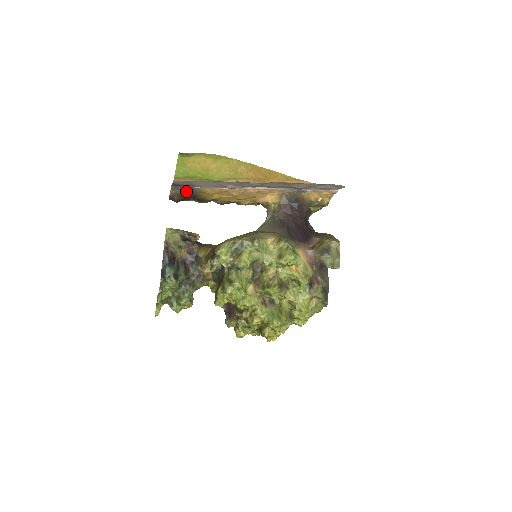
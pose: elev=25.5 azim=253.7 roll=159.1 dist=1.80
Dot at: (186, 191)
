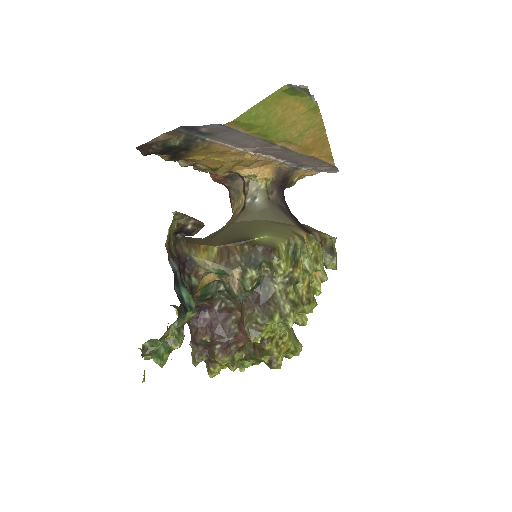
Dot at: (184, 140)
